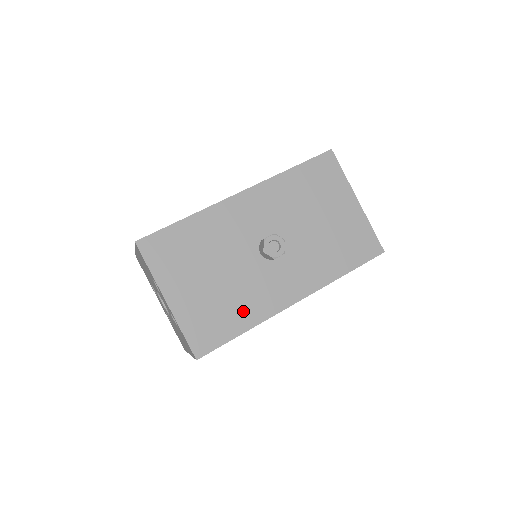
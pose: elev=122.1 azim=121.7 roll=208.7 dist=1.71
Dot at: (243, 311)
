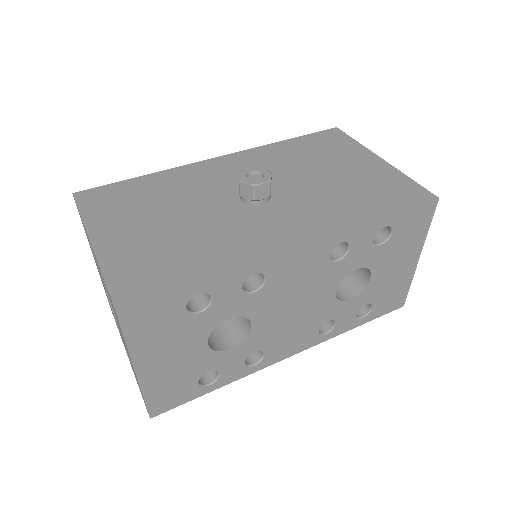
Dot at: (208, 255)
